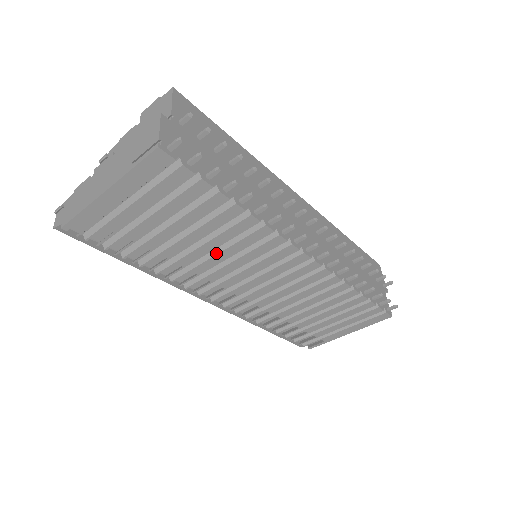
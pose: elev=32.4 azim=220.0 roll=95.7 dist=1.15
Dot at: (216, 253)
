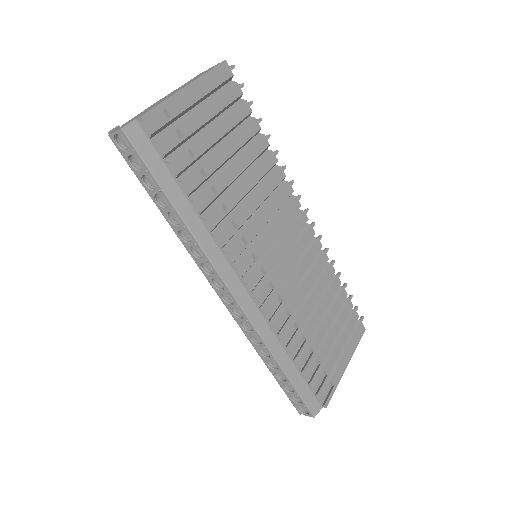
Dot at: (251, 196)
